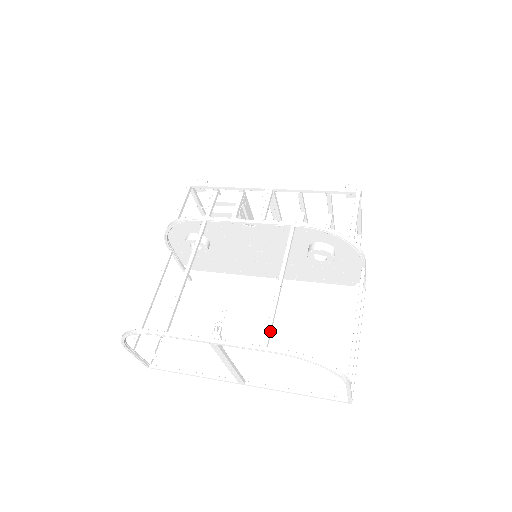
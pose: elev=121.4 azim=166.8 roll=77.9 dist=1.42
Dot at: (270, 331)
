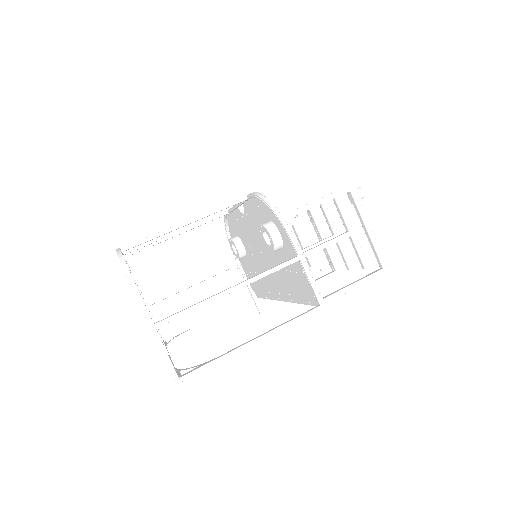
Dot at: (135, 242)
